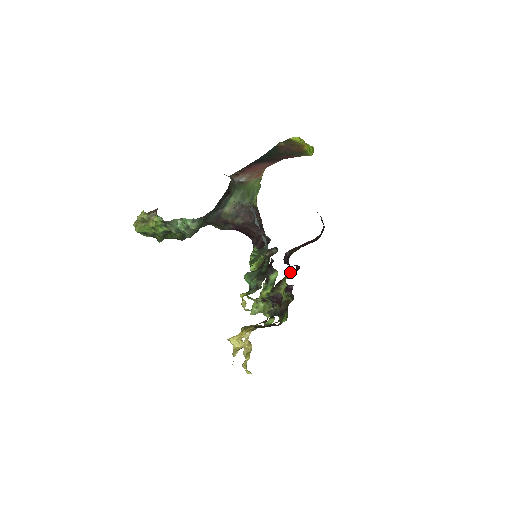
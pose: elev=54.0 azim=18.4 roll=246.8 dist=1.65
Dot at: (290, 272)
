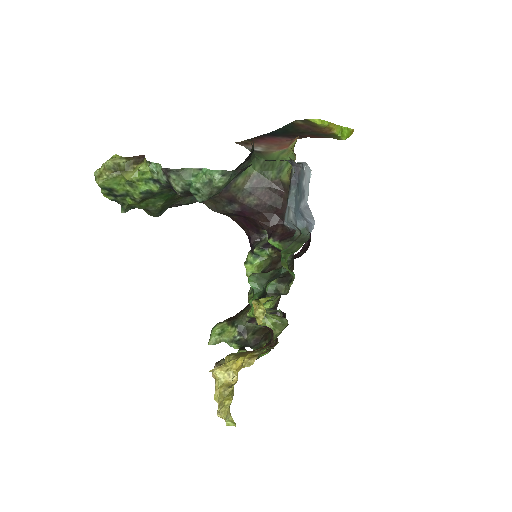
Dot at: occluded
